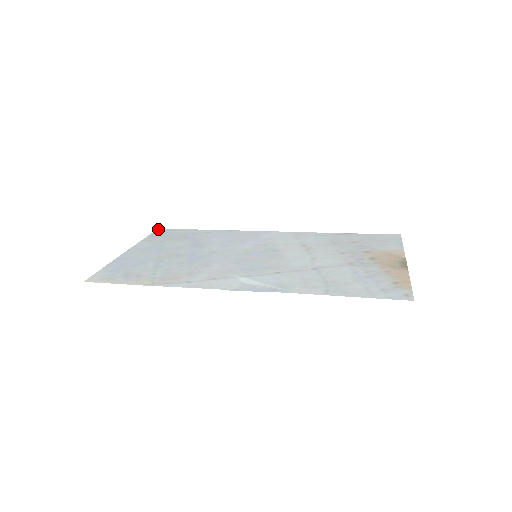
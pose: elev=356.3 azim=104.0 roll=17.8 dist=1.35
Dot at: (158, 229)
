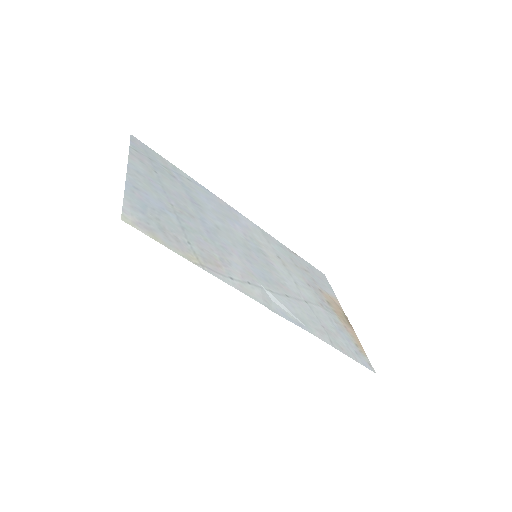
Dot at: (131, 135)
